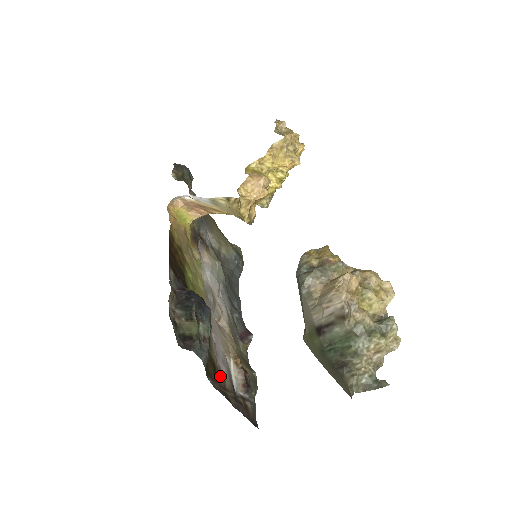
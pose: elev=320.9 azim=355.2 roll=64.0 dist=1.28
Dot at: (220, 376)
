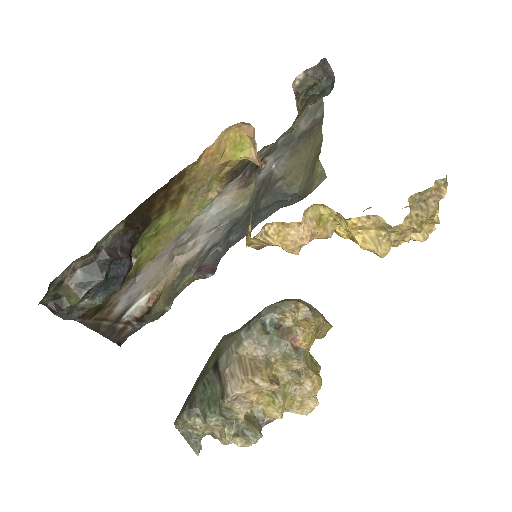
Dot at: (108, 310)
